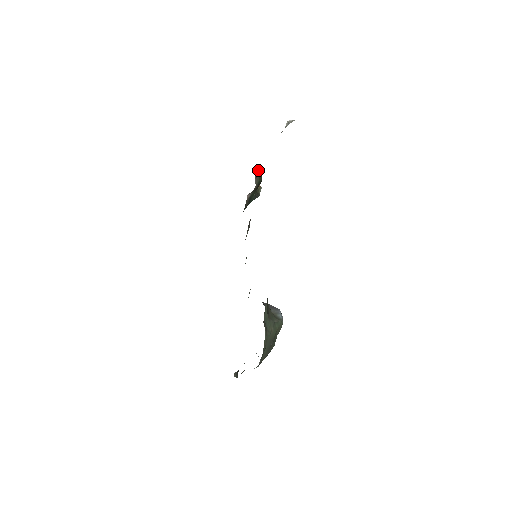
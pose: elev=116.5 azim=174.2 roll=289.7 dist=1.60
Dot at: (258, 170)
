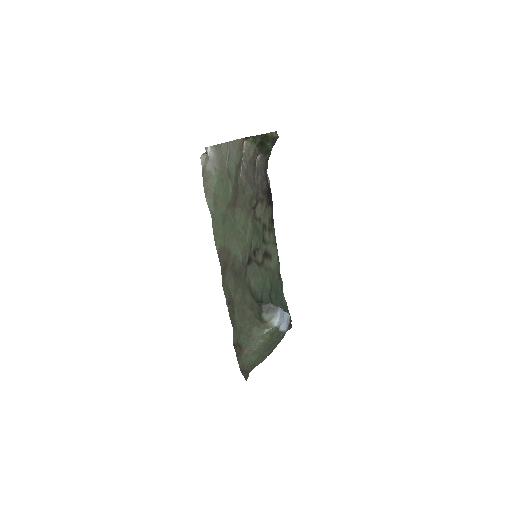
Dot at: (248, 137)
